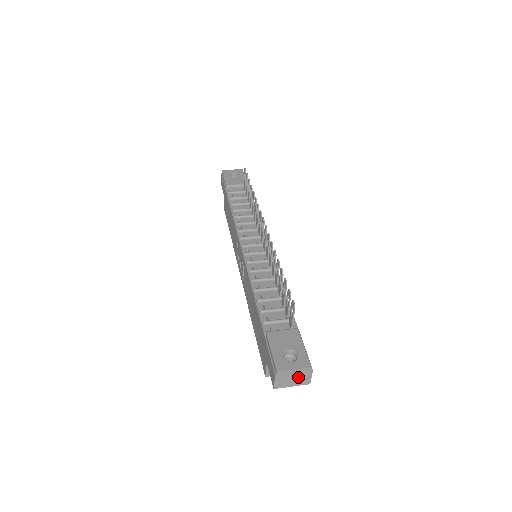
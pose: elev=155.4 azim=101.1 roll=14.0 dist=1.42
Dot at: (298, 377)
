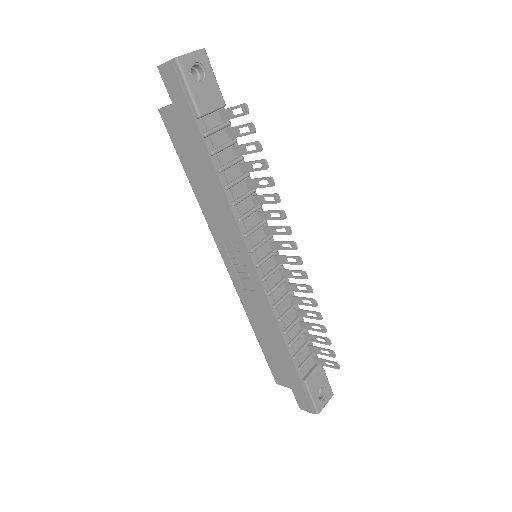
Dot at: occluded
